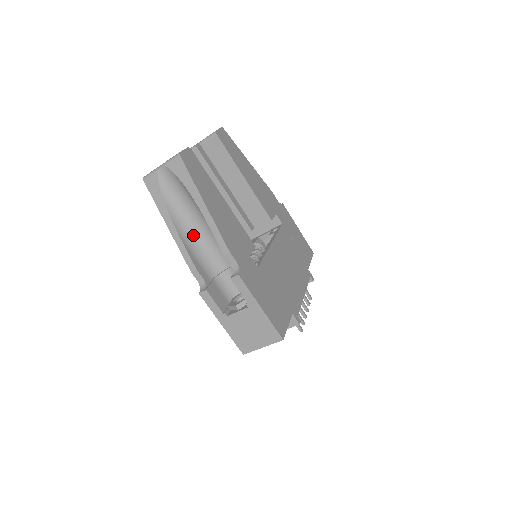
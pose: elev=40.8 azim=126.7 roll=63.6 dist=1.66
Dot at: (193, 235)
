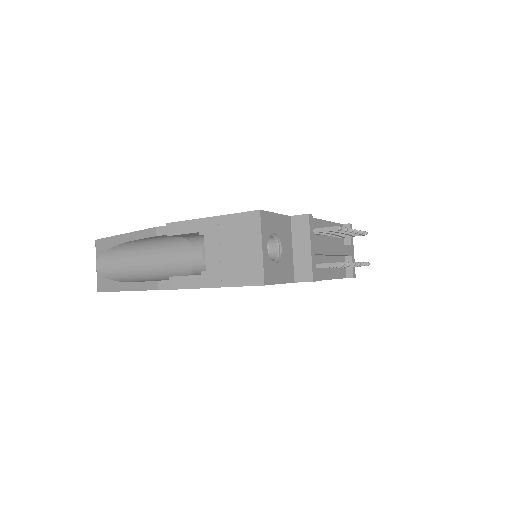
Dot at: (150, 274)
